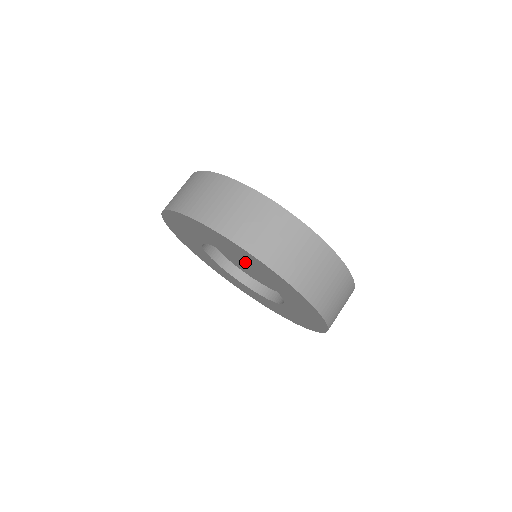
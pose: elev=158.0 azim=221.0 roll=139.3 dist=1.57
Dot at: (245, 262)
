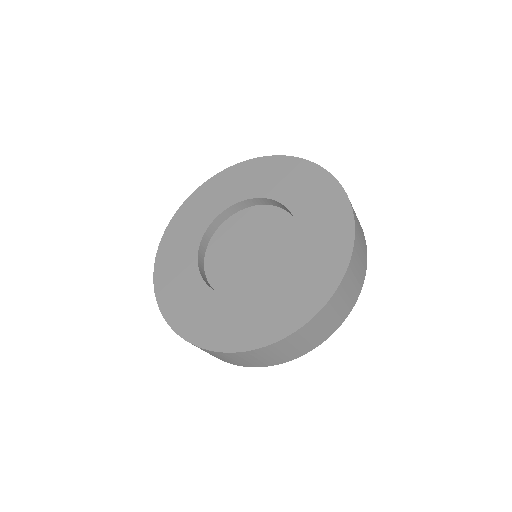
Dot at: (289, 195)
